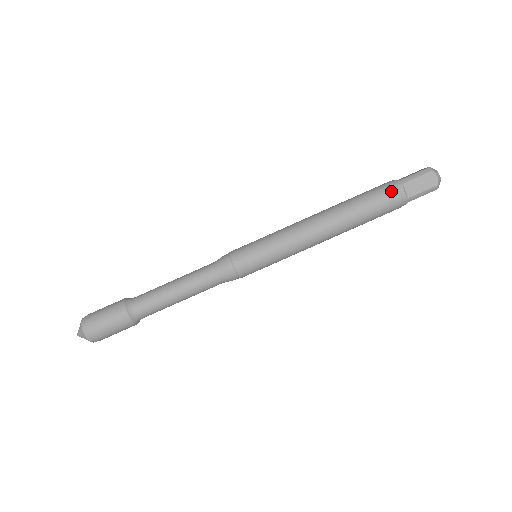
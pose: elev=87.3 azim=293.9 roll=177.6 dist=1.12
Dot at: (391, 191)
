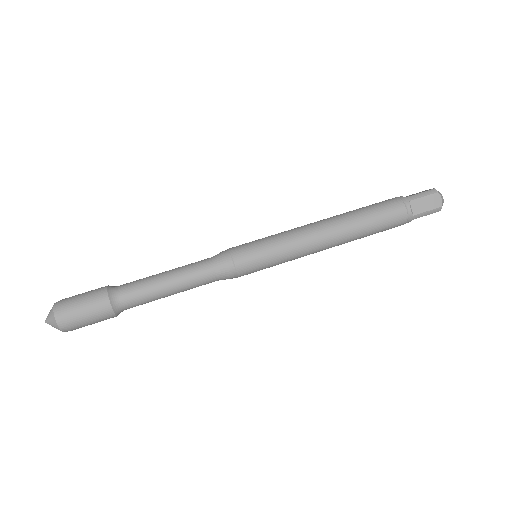
Dot at: (398, 206)
